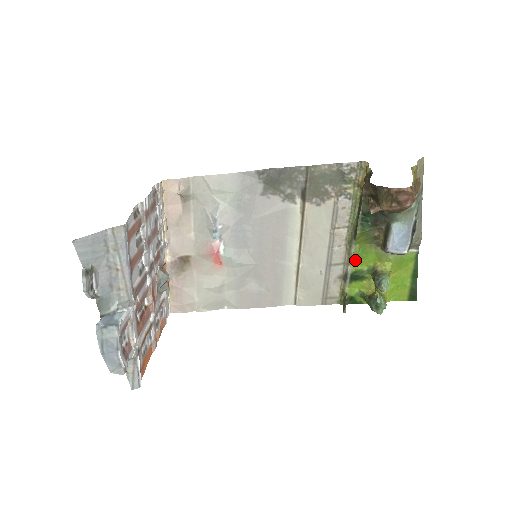
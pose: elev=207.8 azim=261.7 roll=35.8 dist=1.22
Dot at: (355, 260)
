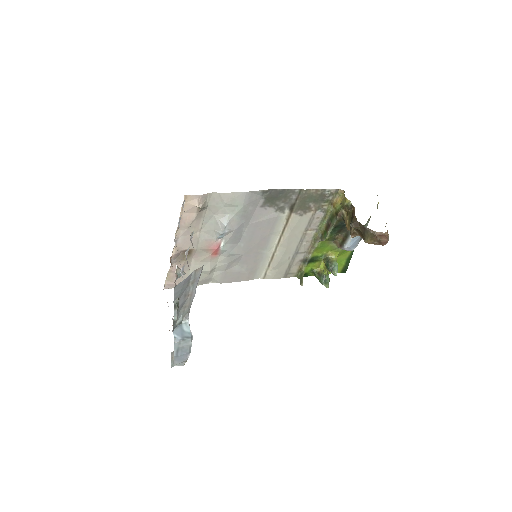
Dot at: (315, 250)
